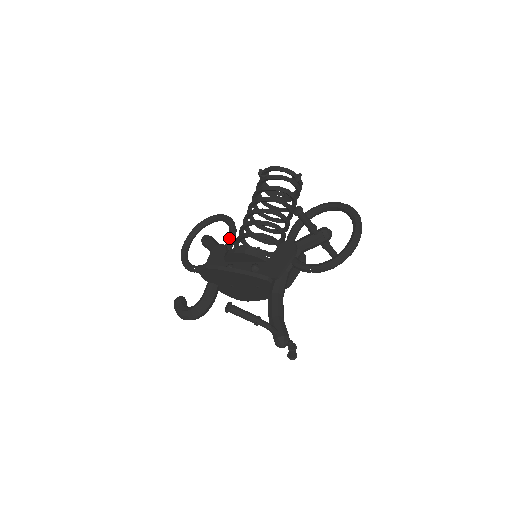
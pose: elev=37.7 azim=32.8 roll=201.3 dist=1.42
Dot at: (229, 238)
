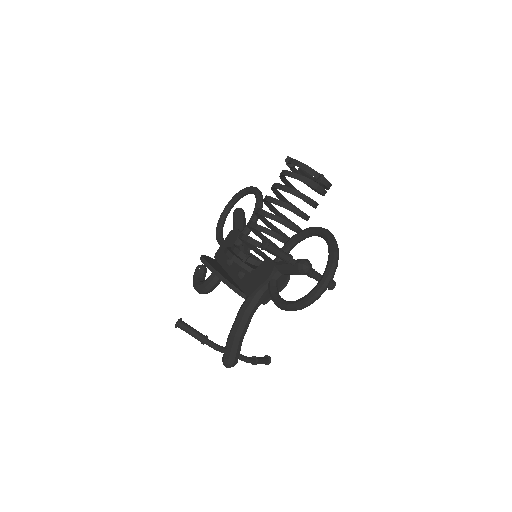
Dot at: occluded
